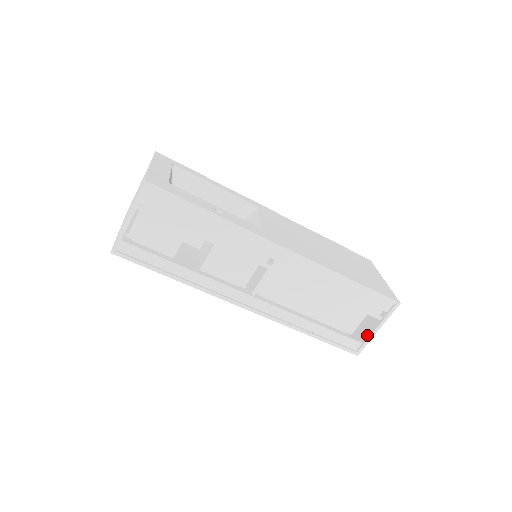
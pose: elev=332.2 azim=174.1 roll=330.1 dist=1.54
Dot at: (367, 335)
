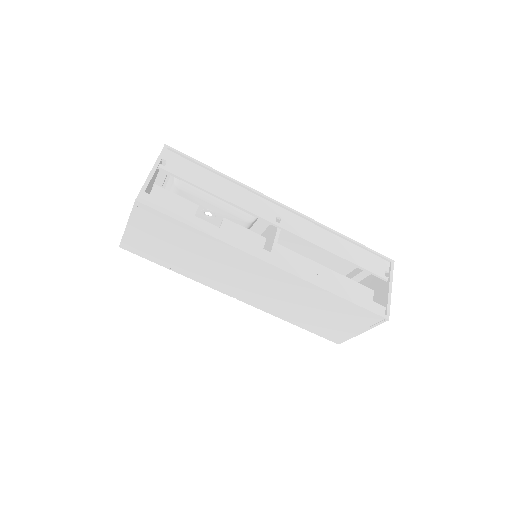
Dot at: (385, 299)
